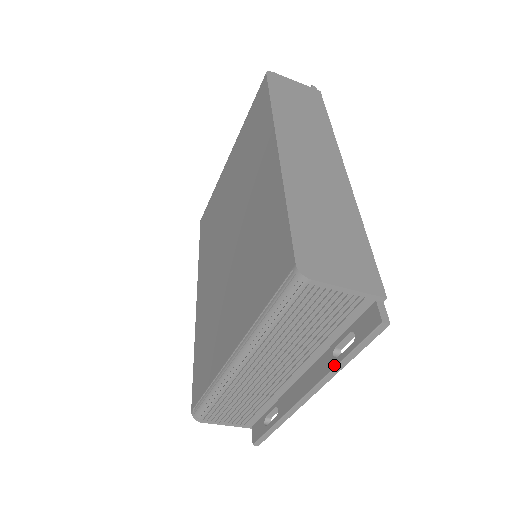
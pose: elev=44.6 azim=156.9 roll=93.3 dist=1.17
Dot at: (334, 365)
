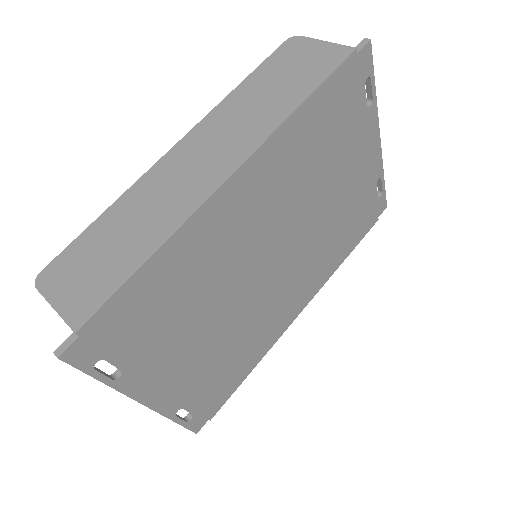
Dot at: occluded
